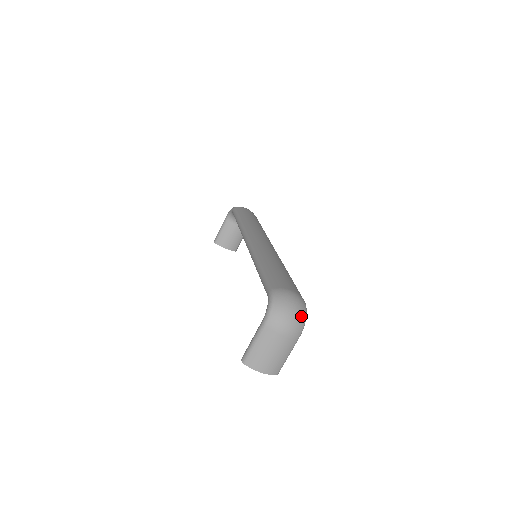
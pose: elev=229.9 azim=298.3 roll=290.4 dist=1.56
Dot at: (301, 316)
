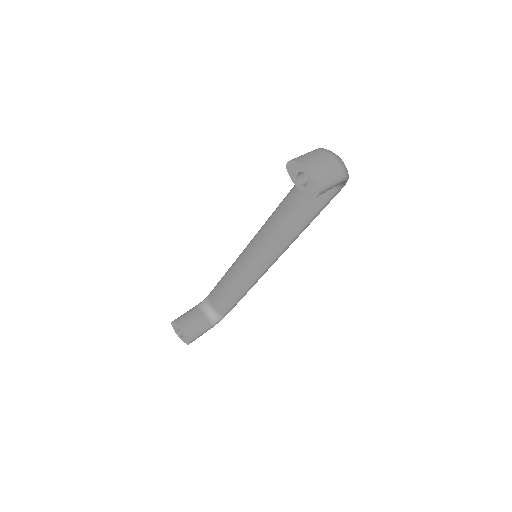
Dot at: occluded
